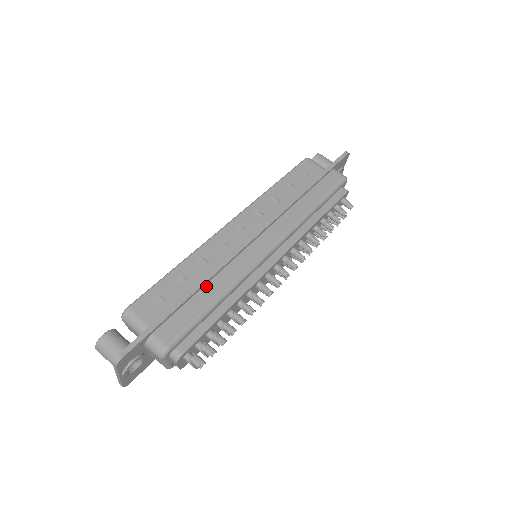
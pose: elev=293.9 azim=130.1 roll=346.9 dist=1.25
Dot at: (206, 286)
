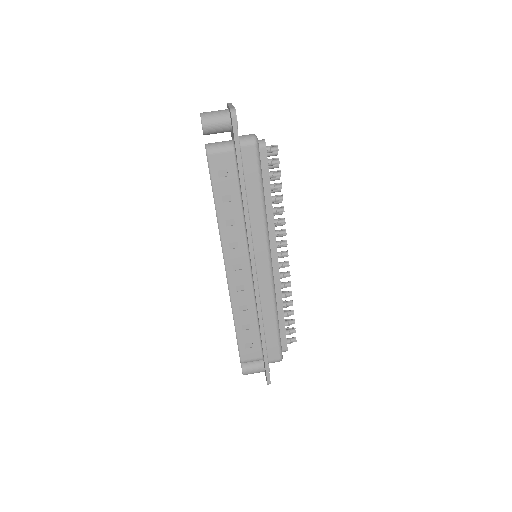
Dot at: (263, 320)
